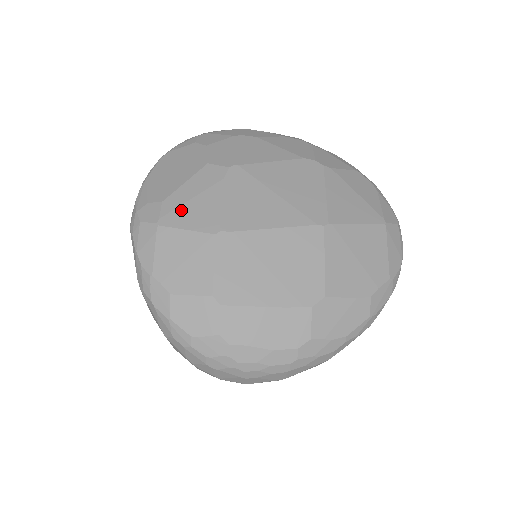
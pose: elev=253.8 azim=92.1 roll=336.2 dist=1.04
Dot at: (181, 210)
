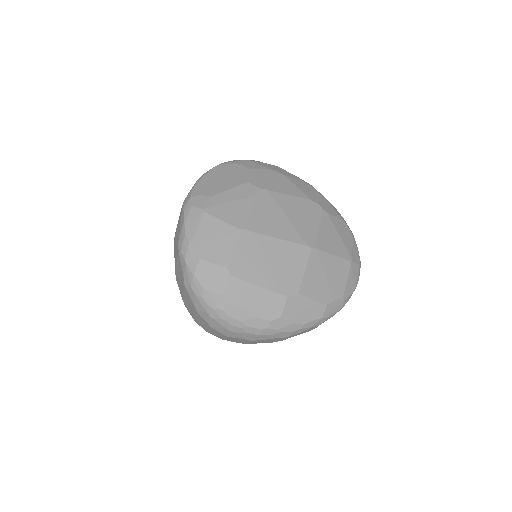
Dot at: (222, 207)
